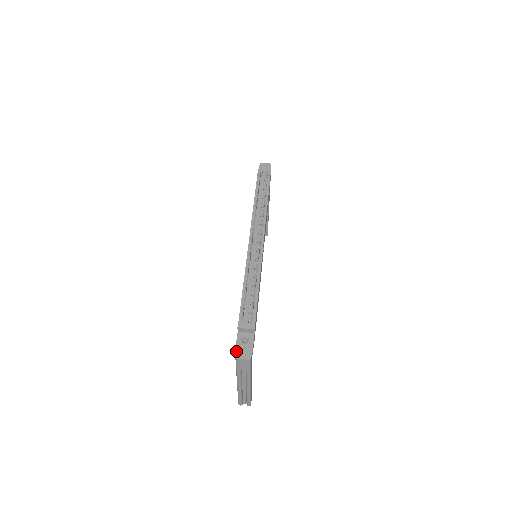
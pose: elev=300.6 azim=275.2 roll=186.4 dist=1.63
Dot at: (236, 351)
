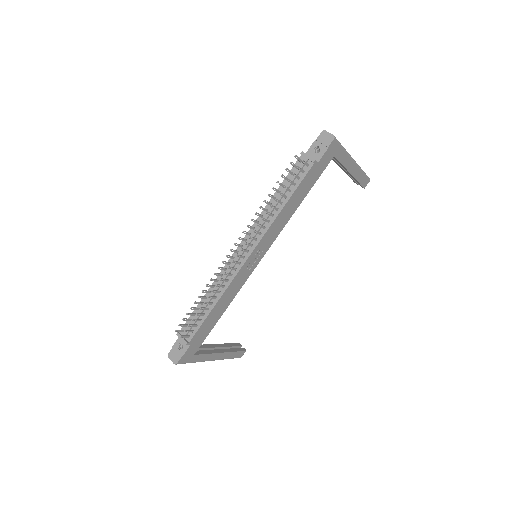
Dot at: (170, 350)
